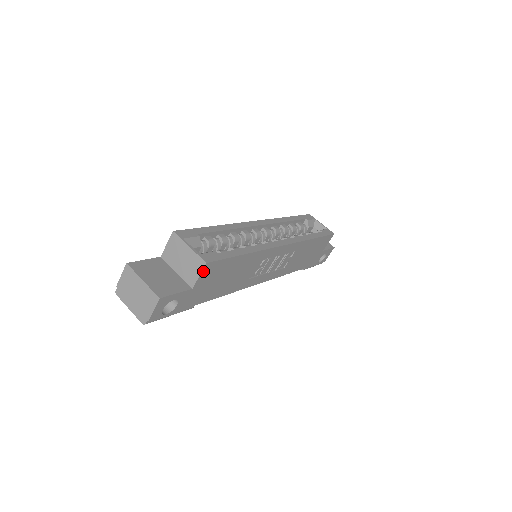
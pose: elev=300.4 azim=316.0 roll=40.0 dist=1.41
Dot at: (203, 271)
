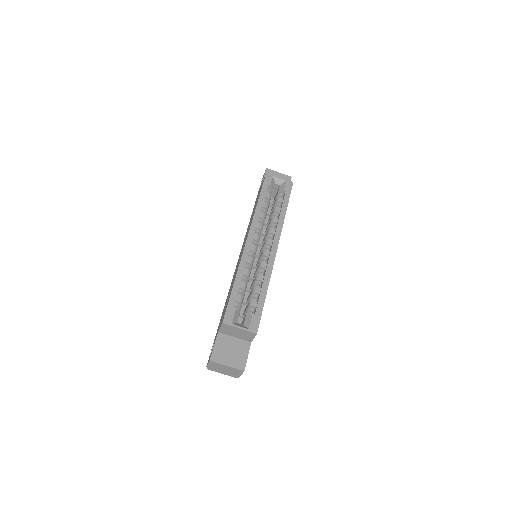
Dot at: (255, 335)
